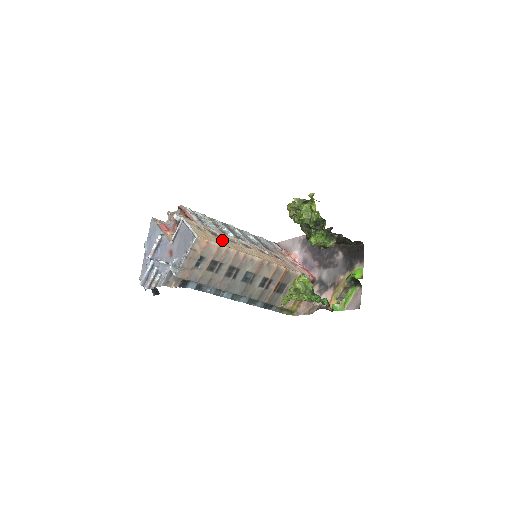
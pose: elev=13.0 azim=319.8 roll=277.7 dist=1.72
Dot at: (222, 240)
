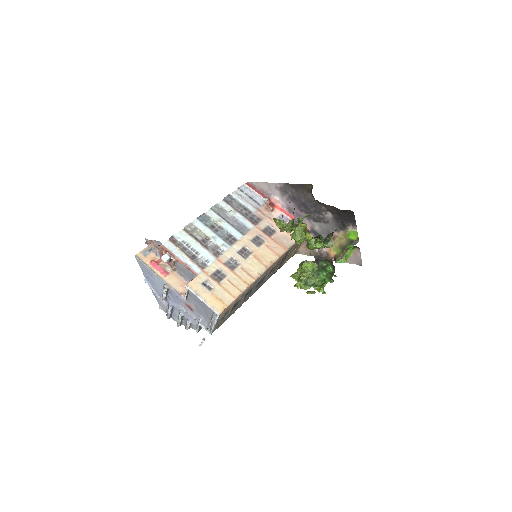
Dot at: (231, 283)
